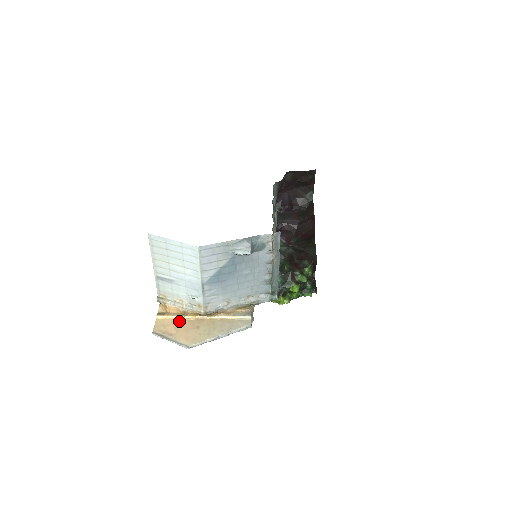
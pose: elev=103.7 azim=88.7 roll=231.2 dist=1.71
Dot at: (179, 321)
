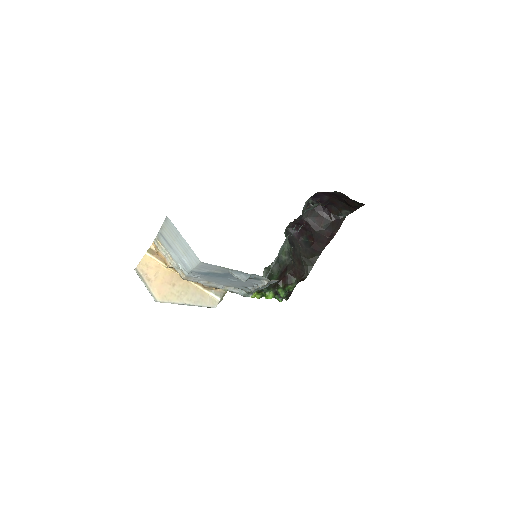
Dot at: (162, 269)
